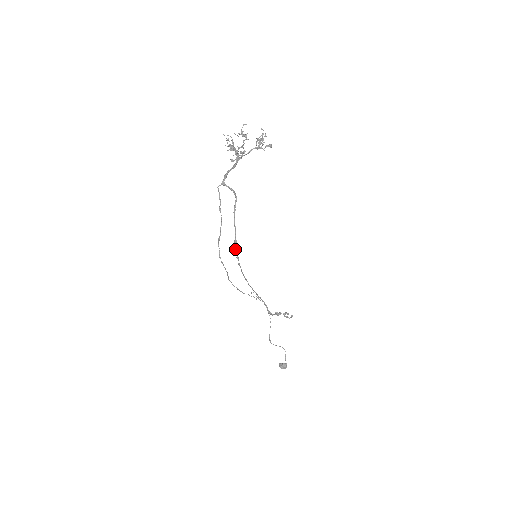
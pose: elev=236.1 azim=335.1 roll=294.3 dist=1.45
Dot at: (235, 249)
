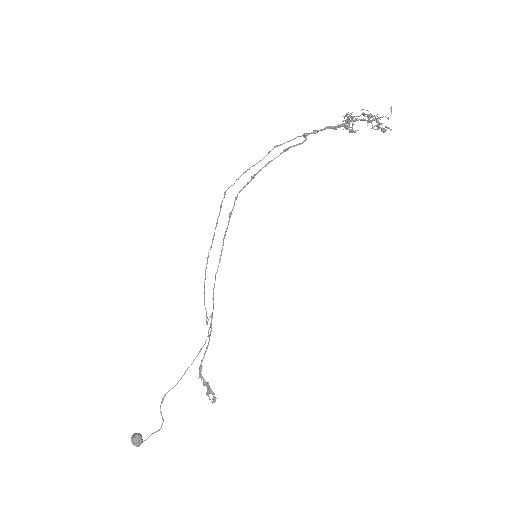
Dot at: (244, 186)
